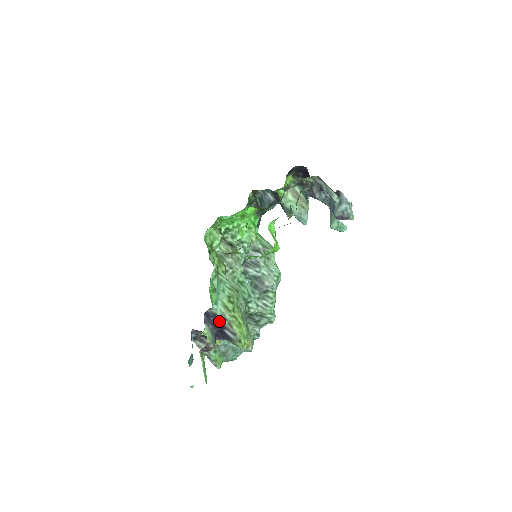
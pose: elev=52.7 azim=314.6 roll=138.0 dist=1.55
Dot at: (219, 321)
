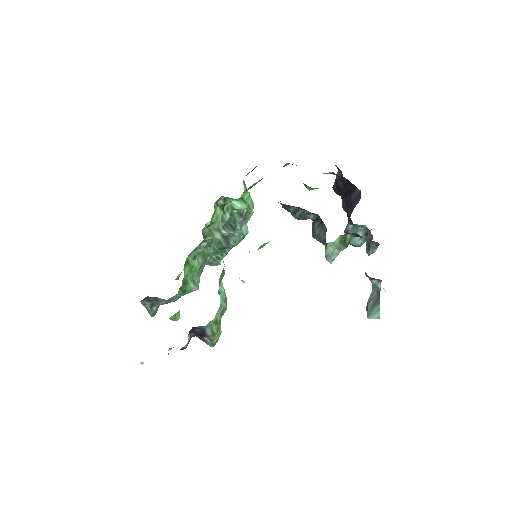
Dot at: (204, 333)
